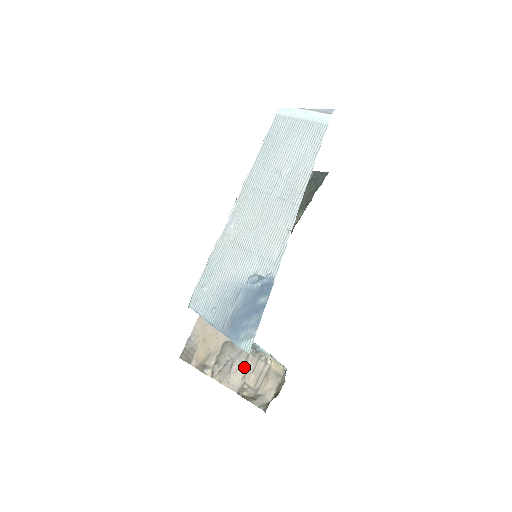
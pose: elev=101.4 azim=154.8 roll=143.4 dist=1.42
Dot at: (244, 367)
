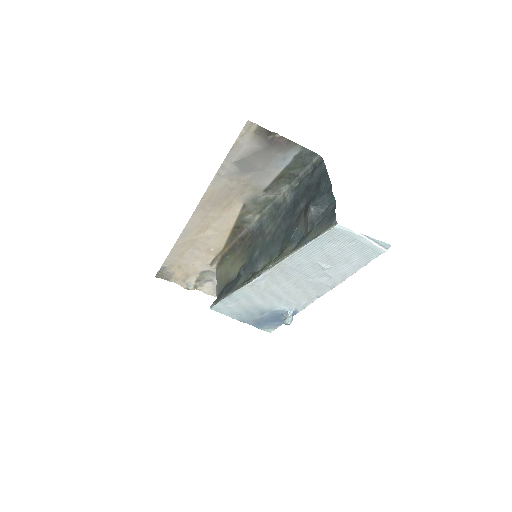
Dot at: occluded
